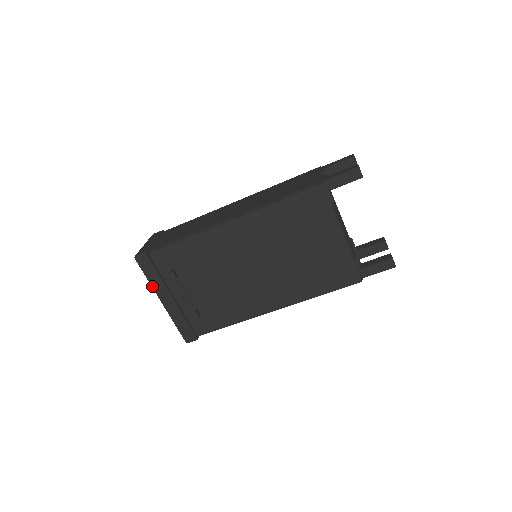
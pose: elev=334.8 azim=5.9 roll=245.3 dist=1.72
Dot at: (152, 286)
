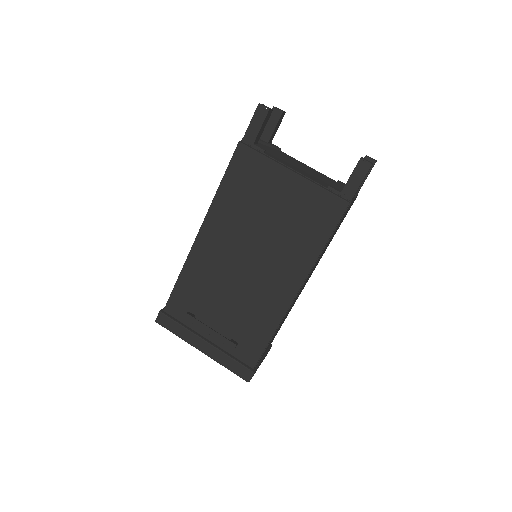
Dot at: (184, 340)
